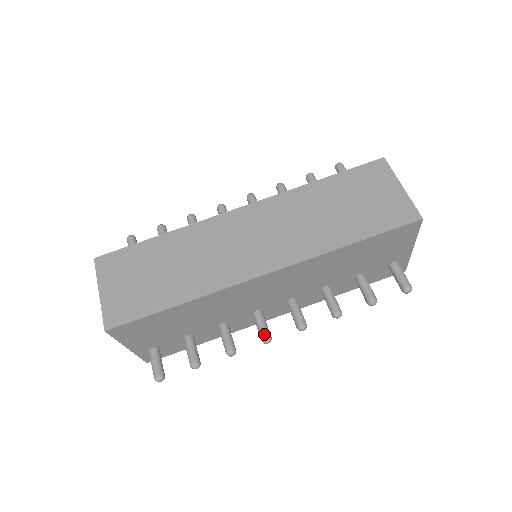
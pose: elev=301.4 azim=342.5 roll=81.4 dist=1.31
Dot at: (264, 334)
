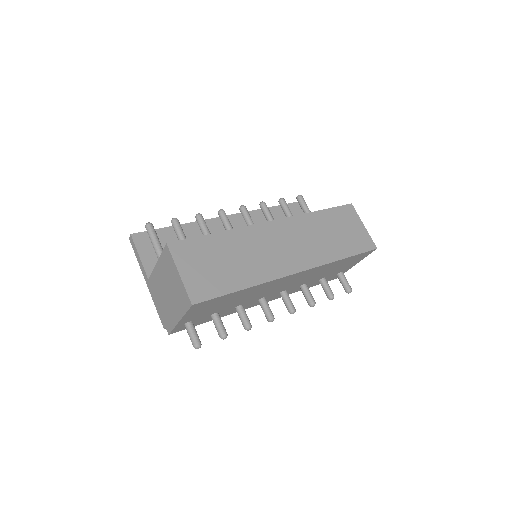
Dot at: (271, 315)
